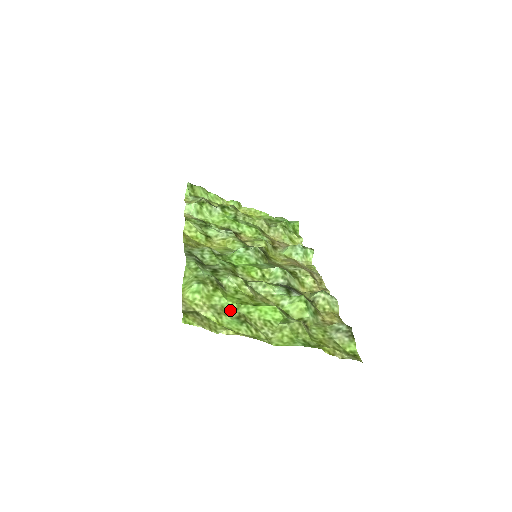
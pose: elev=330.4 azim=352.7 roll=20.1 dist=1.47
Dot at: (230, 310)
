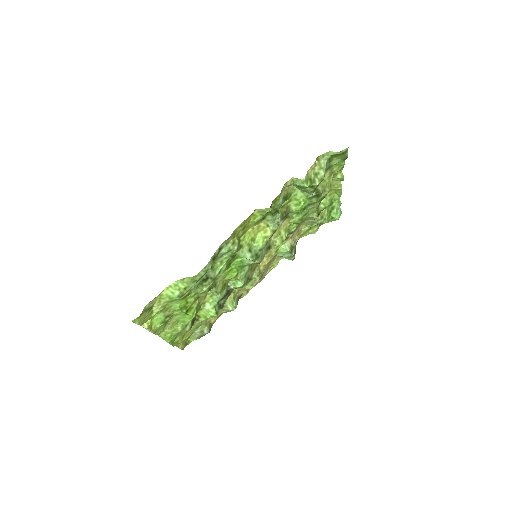
Dot at: (171, 310)
